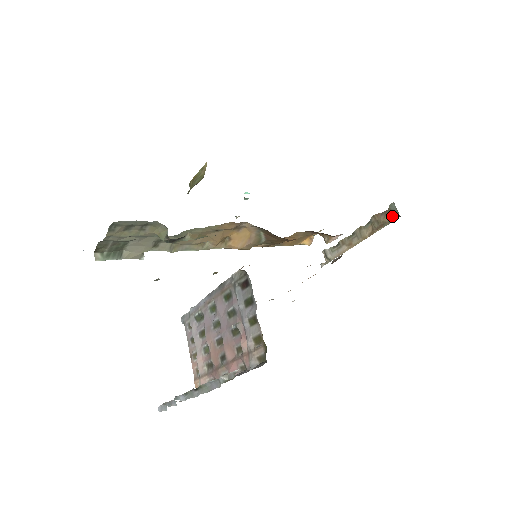
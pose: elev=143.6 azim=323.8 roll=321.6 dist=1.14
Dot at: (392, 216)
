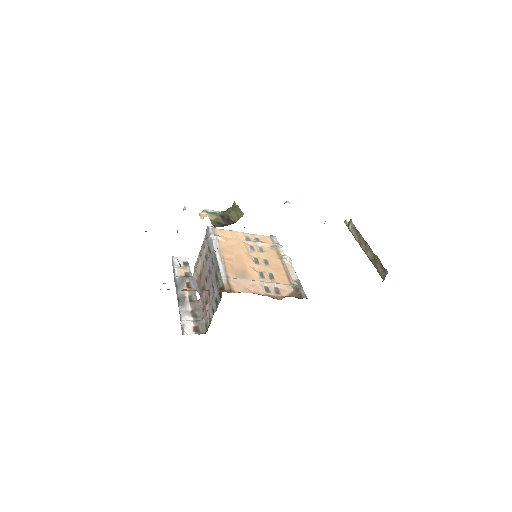
Dot at: (381, 275)
